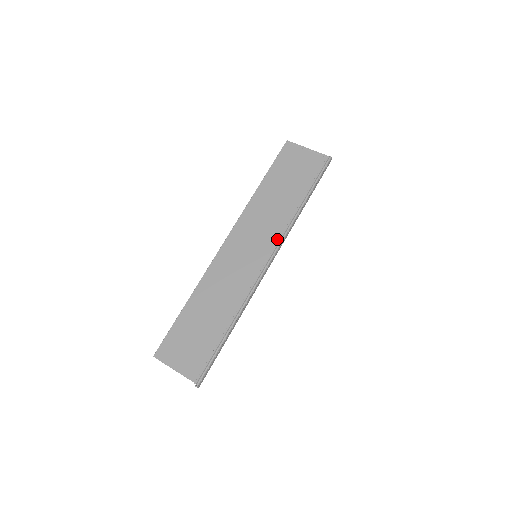
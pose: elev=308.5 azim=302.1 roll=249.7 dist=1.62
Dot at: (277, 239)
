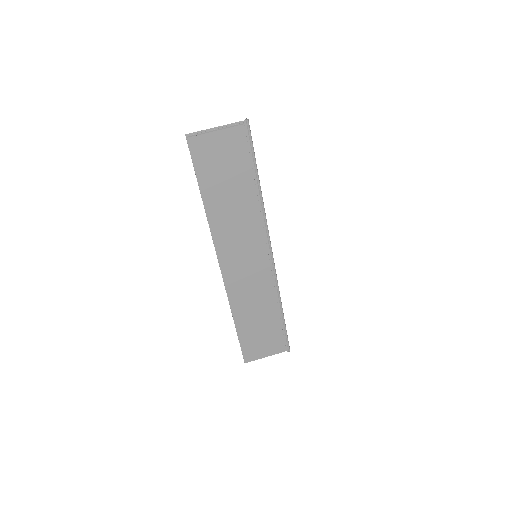
Dot at: (263, 232)
